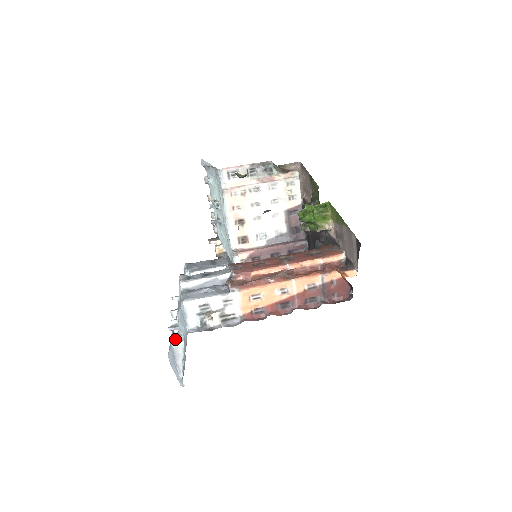
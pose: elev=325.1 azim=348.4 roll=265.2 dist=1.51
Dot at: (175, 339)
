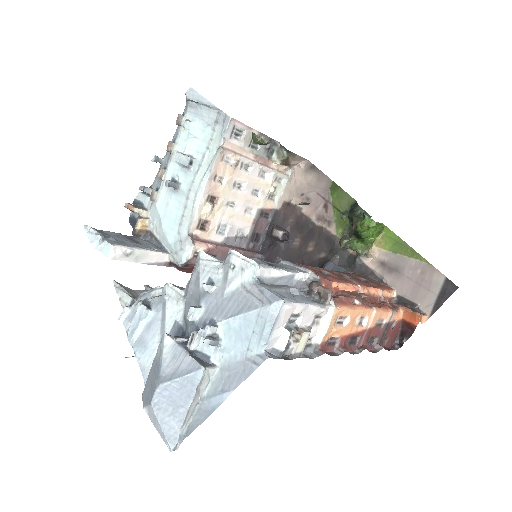
Dot at: (200, 361)
